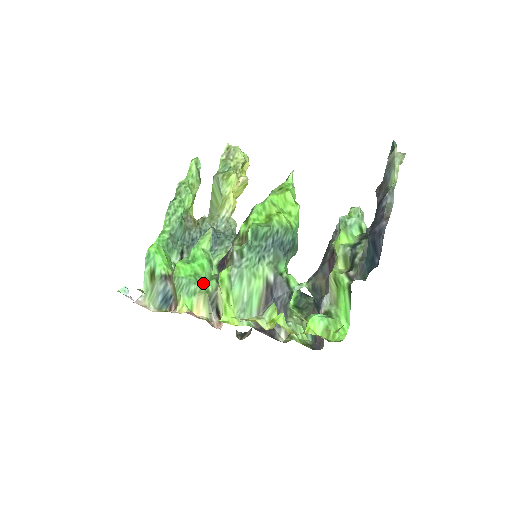
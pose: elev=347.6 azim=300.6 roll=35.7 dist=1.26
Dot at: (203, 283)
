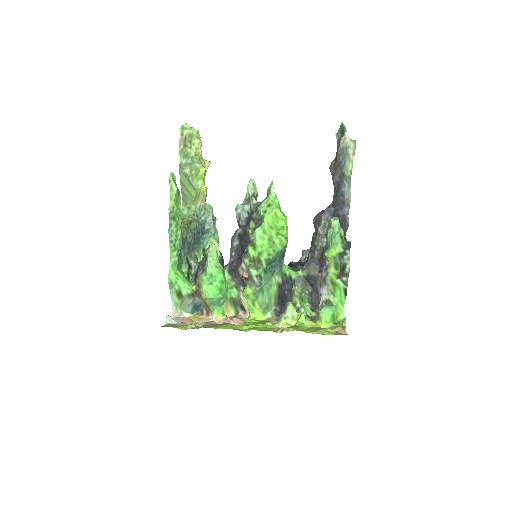
Dot at: (227, 293)
